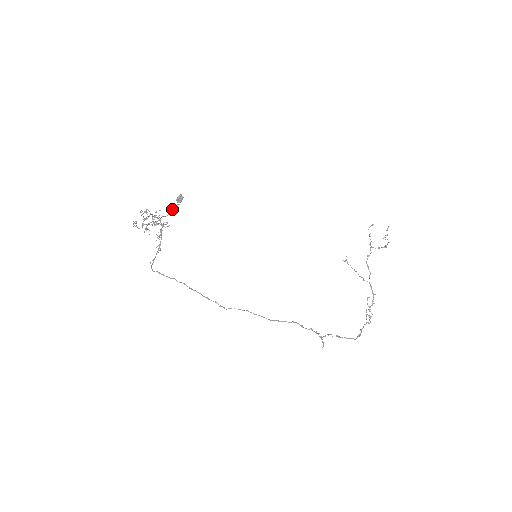
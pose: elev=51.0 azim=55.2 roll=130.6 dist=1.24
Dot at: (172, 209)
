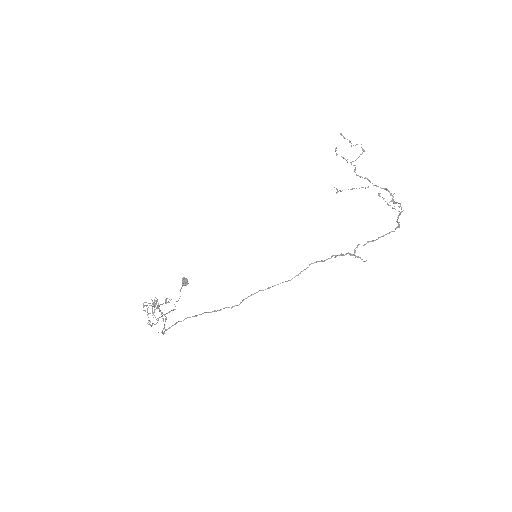
Dot at: occluded
